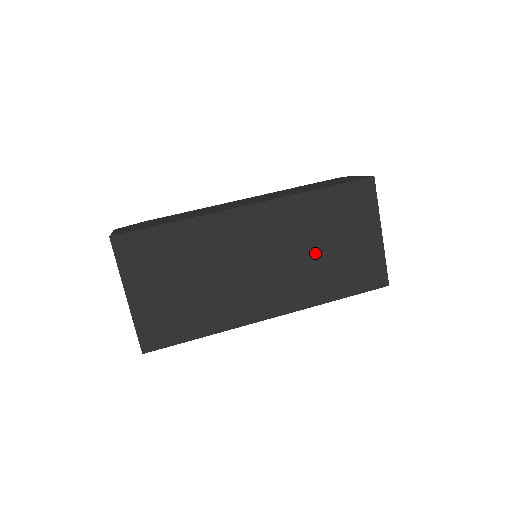
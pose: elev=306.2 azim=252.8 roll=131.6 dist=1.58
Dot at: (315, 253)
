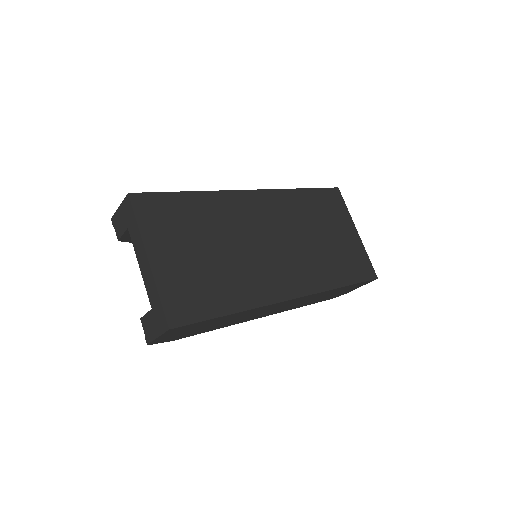
Dot at: (314, 240)
